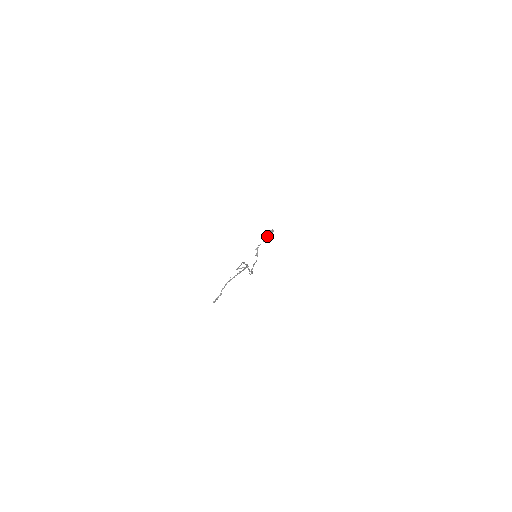
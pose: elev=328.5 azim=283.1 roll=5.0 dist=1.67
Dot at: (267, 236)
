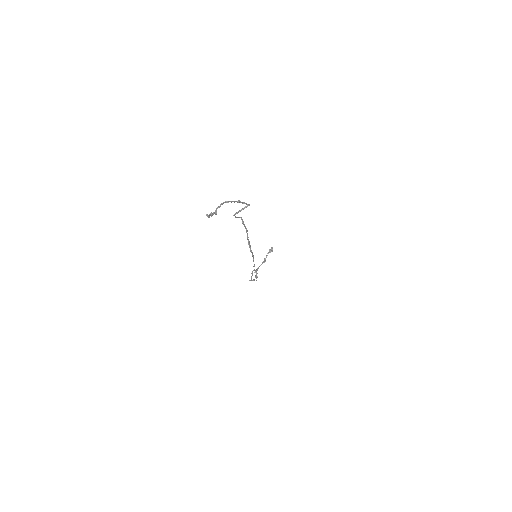
Dot at: (266, 256)
